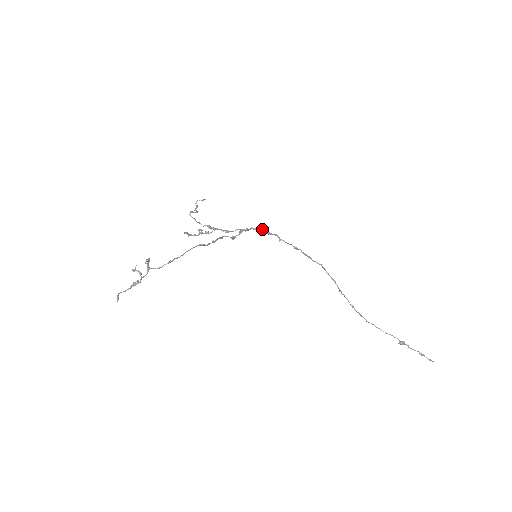
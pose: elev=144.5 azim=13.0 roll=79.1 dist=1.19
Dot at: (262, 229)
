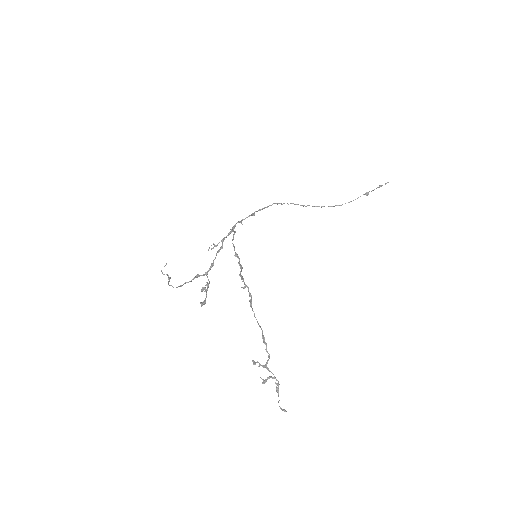
Dot at: (234, 233)
